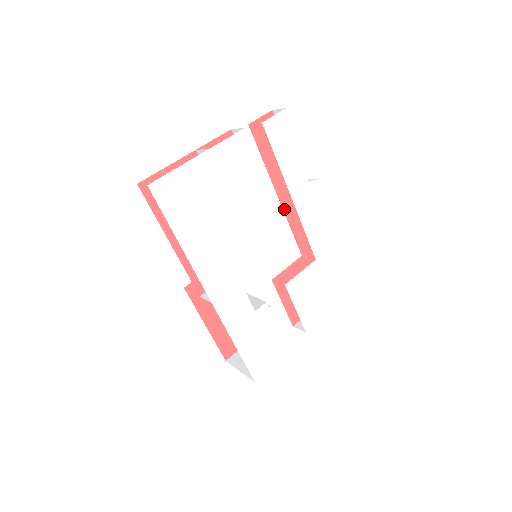
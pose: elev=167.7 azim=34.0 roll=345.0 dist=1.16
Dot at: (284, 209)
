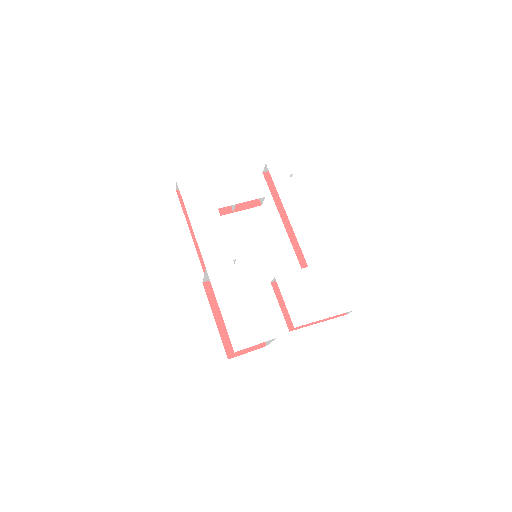
Dot at: (288, 232)
